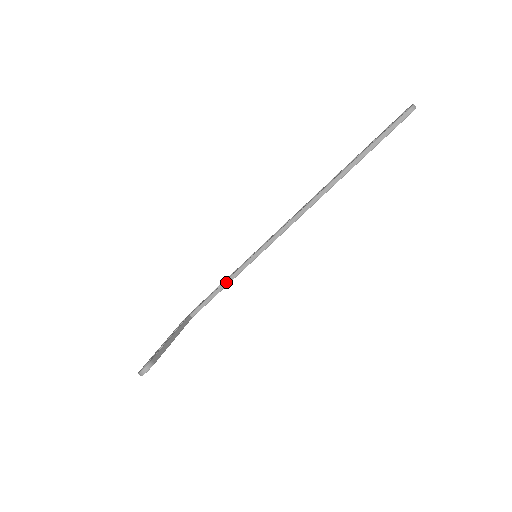
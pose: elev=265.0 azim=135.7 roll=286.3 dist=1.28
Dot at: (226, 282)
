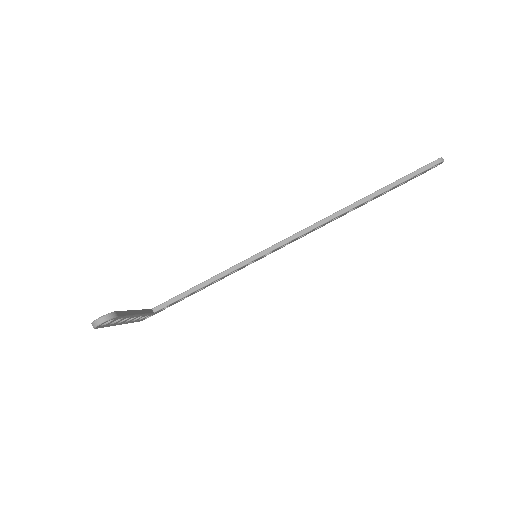
Dot at: (210, 279)
